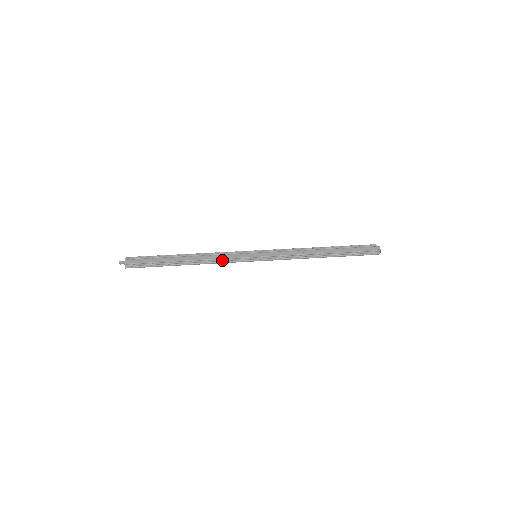
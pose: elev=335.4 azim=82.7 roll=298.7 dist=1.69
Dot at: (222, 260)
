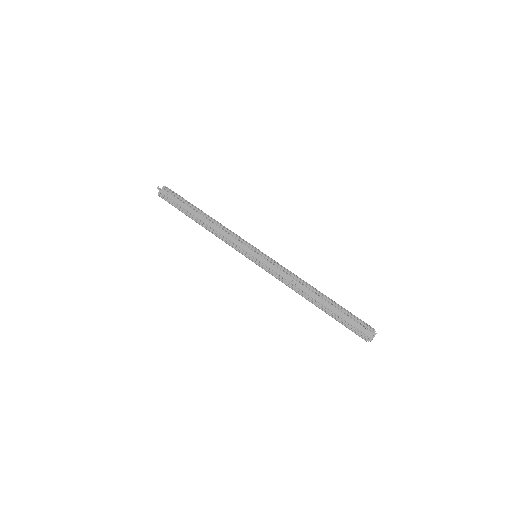
Dot at: (226, 240)
